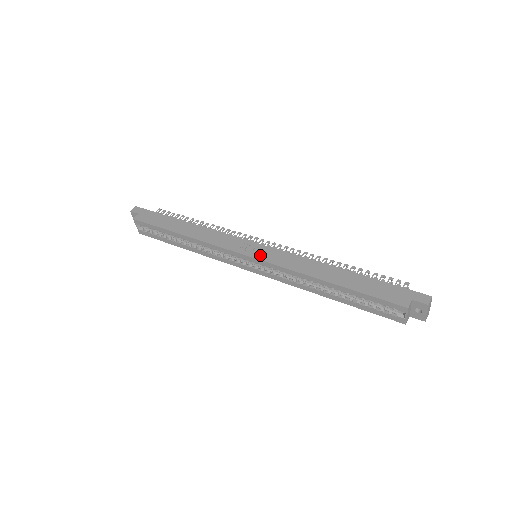
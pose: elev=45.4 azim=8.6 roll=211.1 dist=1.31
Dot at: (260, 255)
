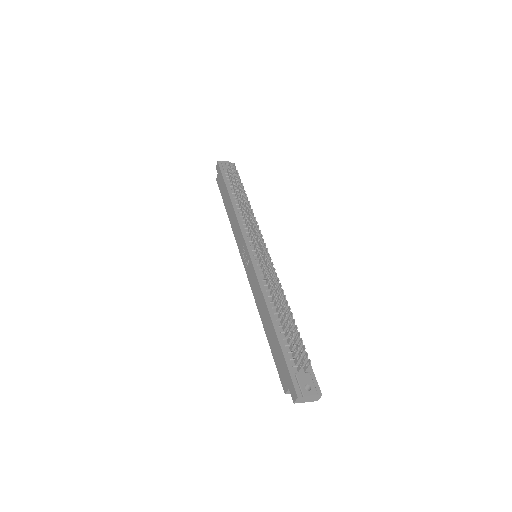
Dot at: (247, 267)
